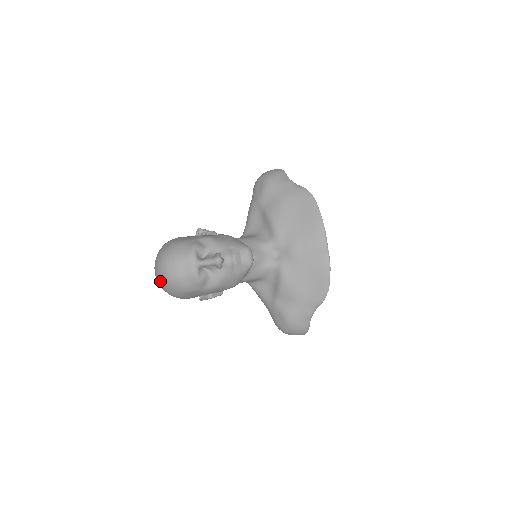
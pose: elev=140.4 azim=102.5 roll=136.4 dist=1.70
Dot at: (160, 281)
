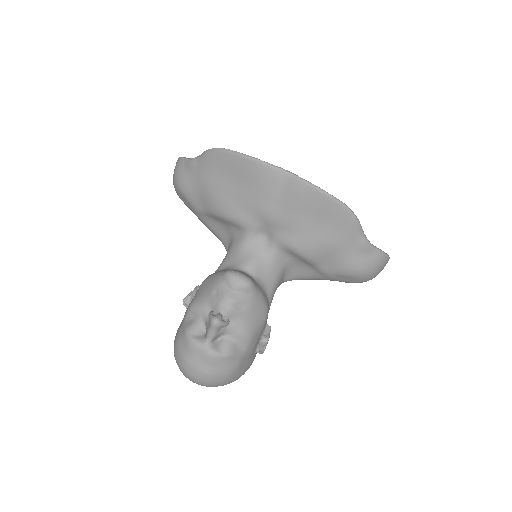
Dot at: occluded
